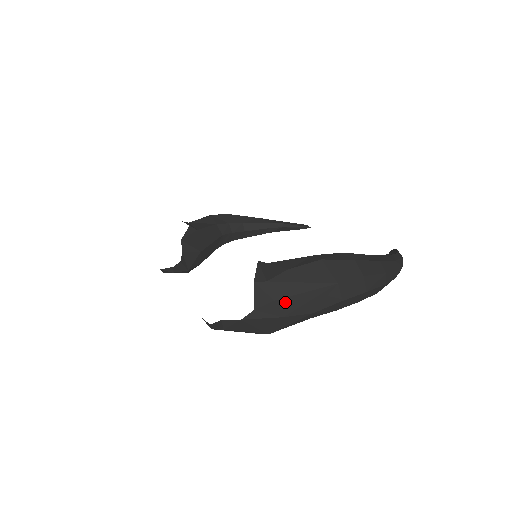
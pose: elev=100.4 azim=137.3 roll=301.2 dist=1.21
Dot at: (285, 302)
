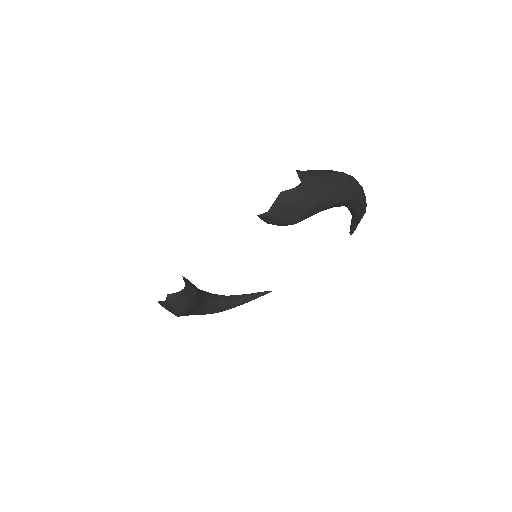
Dot at: (318, 179)
